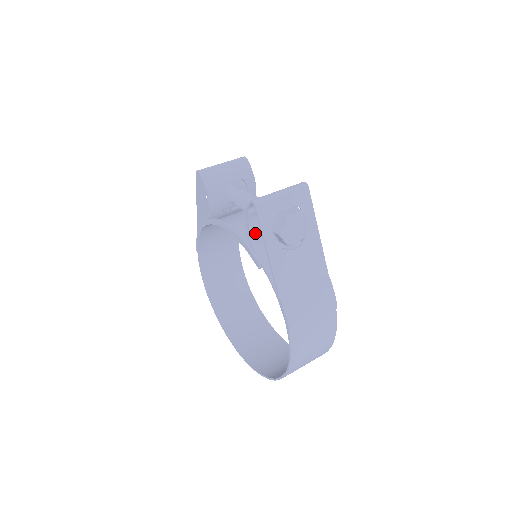
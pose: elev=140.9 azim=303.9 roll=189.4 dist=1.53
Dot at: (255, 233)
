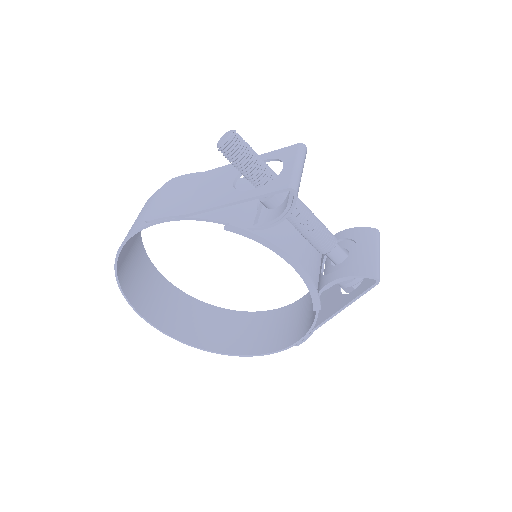
Dot at: occluded
